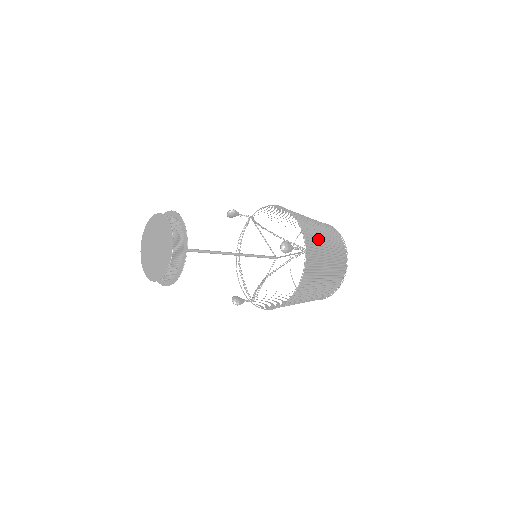
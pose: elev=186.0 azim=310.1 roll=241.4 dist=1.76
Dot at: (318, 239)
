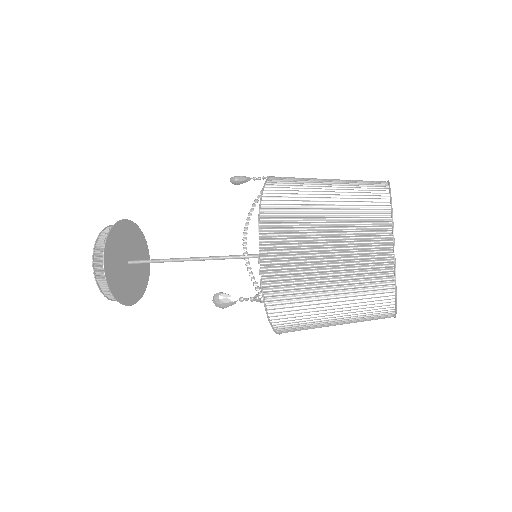
Dot at: (306, 273)
